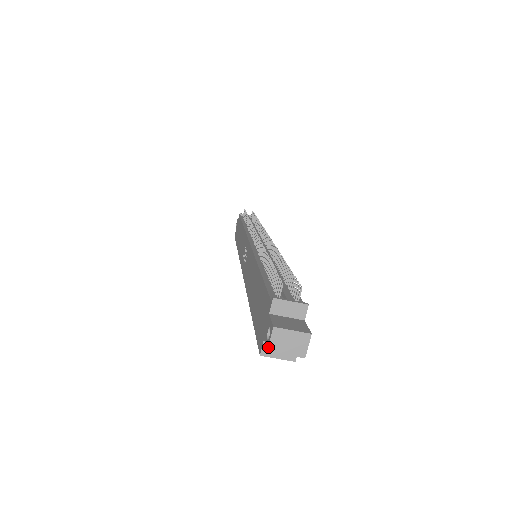
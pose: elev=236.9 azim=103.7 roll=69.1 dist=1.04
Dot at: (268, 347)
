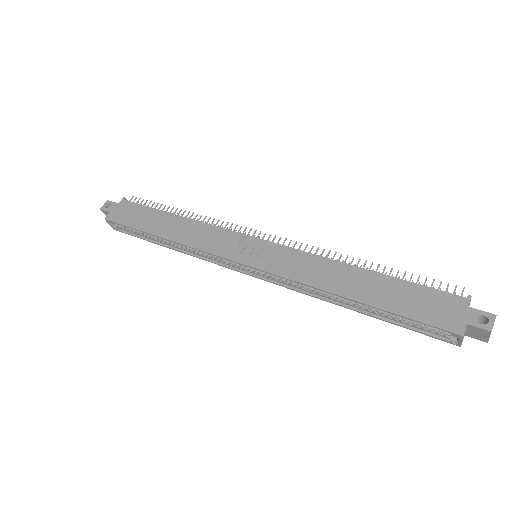
Dot at: occluded
